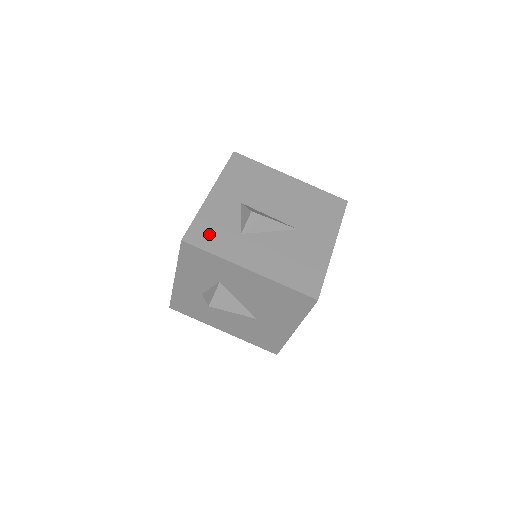
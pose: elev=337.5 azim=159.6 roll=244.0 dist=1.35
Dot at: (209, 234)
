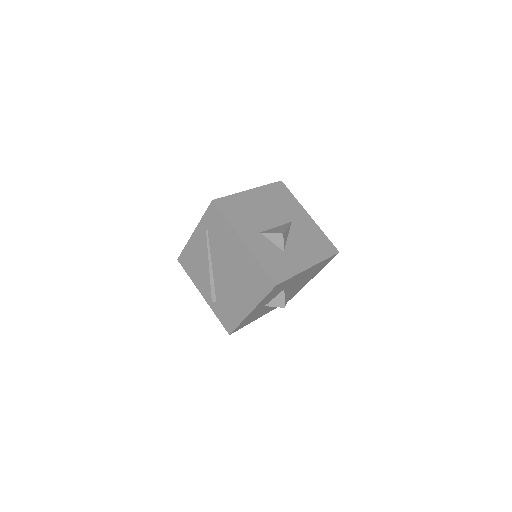
Dot at: (277, 268)
